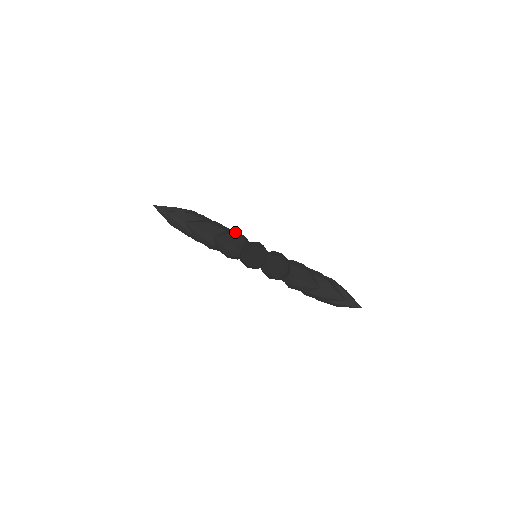
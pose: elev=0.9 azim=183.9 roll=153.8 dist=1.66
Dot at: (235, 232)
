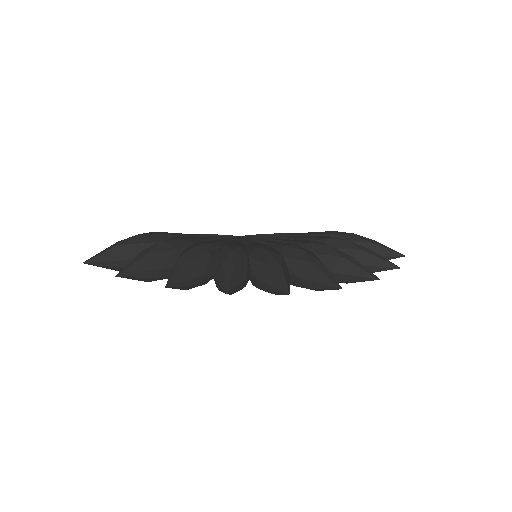
Dot at: (232, 255)
